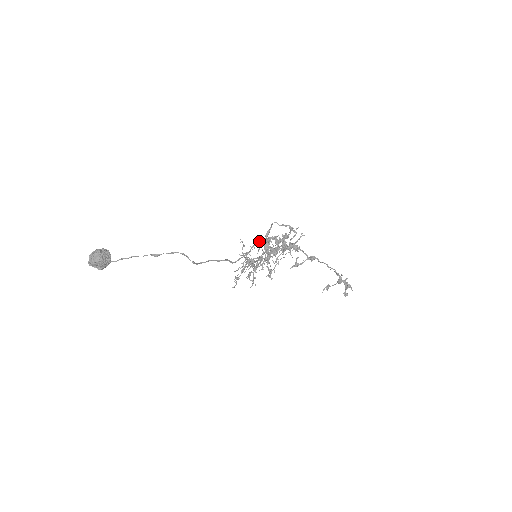
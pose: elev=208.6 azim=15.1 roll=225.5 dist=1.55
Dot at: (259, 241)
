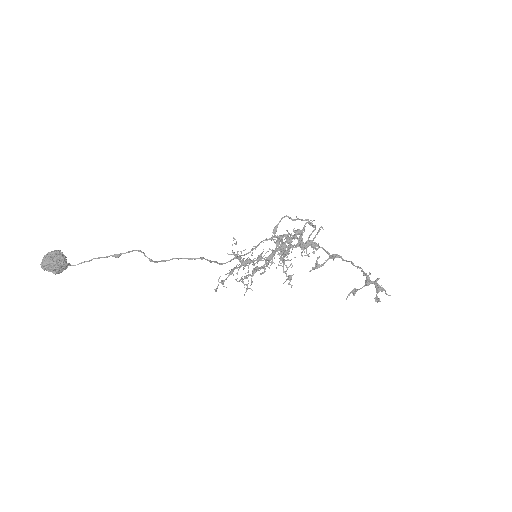
Dot at: occluded
